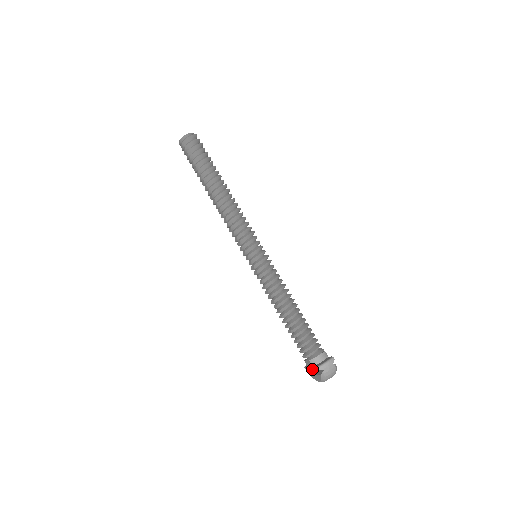
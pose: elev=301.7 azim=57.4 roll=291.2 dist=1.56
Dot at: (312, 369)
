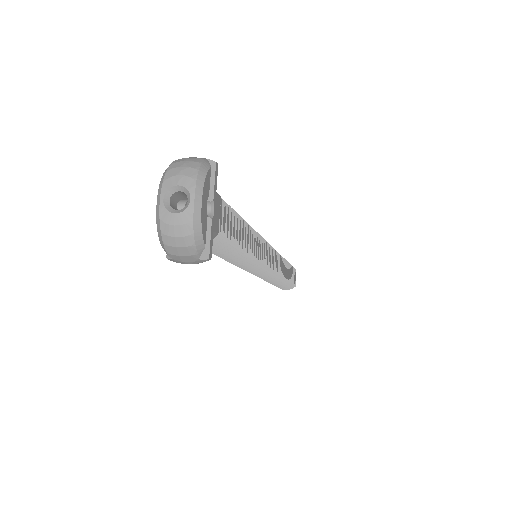
Dot at: occluded
